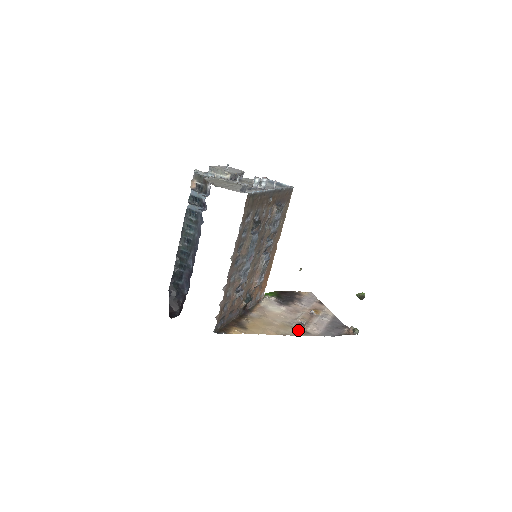
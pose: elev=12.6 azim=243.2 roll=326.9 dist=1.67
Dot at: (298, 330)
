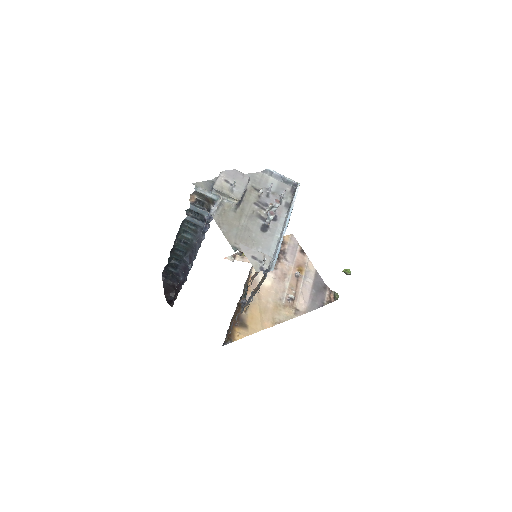
Dot at: (289, 310)
